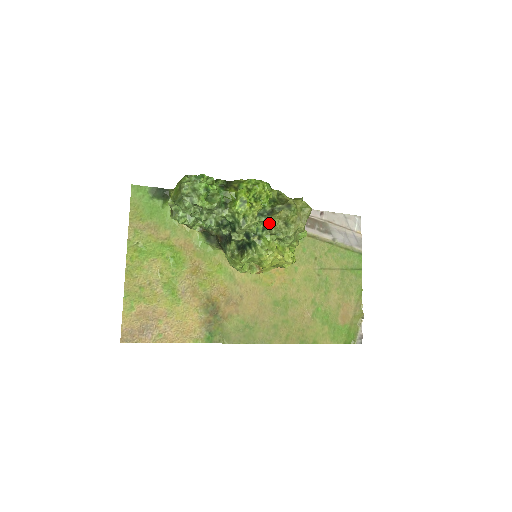
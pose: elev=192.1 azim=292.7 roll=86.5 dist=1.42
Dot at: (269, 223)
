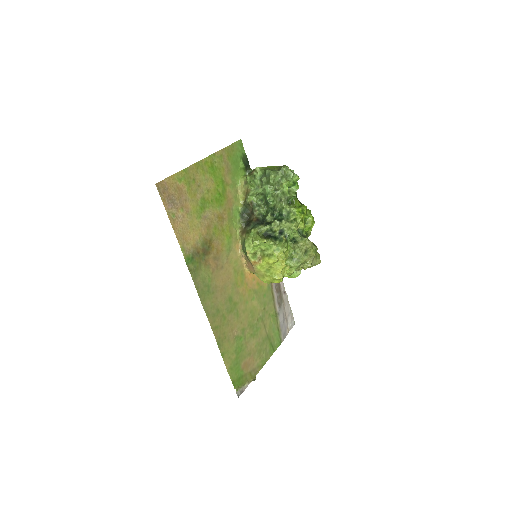
Dot at: (299, 240)
